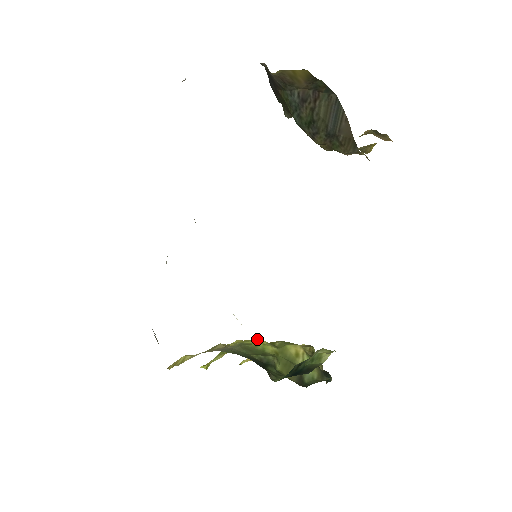
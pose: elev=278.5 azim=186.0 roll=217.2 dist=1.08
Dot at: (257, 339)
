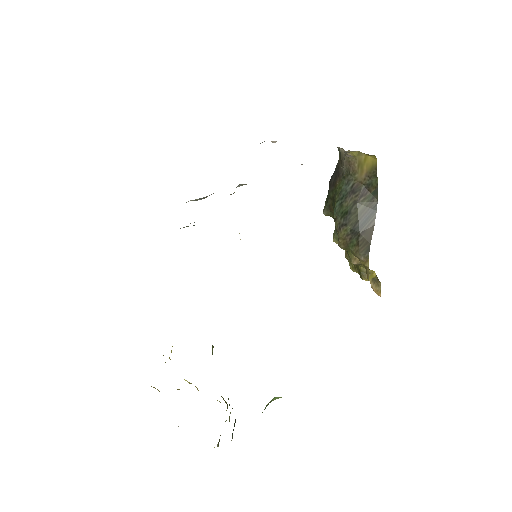
Dot at: occluded
